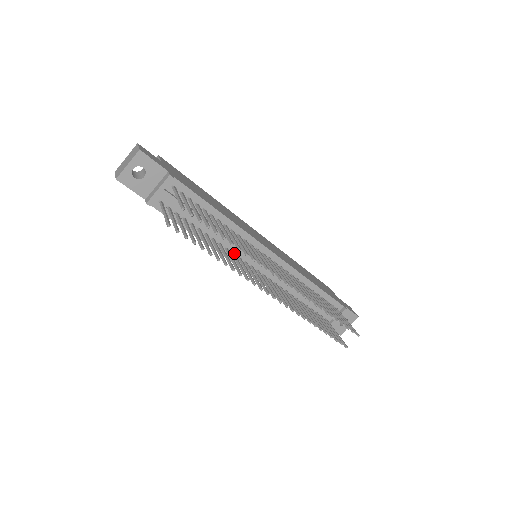
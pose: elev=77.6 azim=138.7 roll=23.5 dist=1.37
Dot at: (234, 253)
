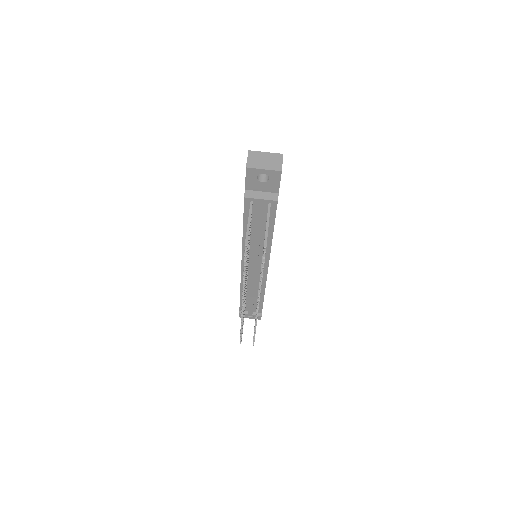
Dot at: (249, 252)
